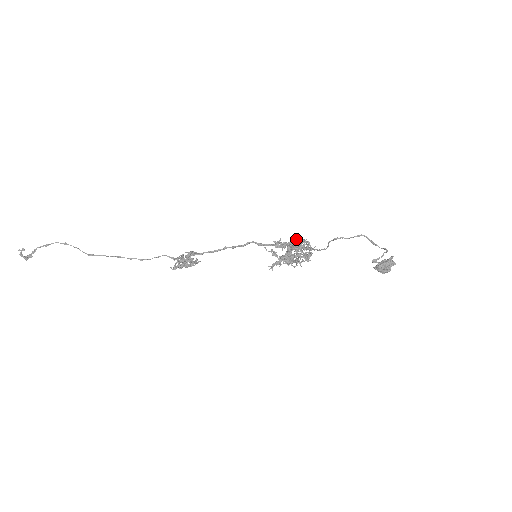
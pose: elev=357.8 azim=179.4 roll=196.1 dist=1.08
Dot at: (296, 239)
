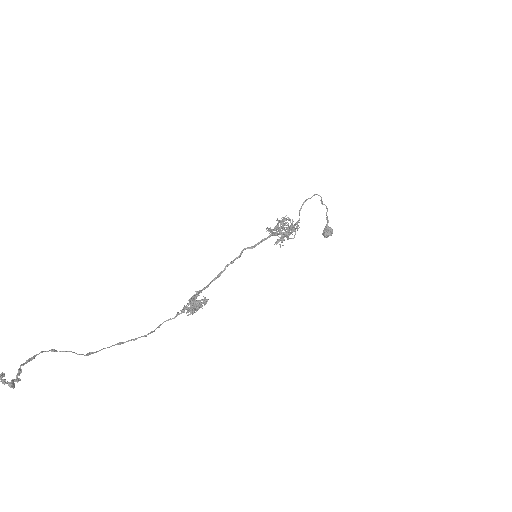
Dot at: (278, 221)
